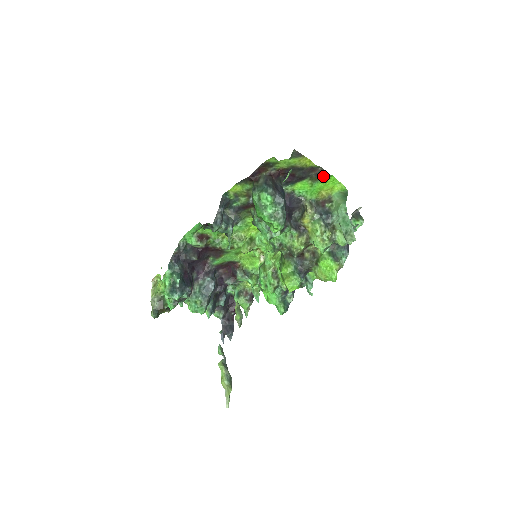
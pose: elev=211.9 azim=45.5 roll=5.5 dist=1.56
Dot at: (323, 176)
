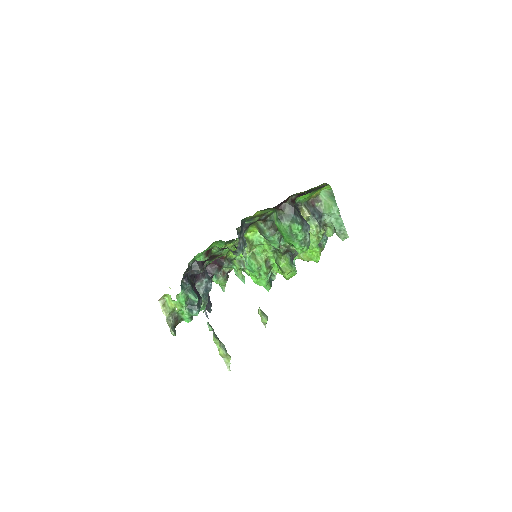
Dot at: occluded
